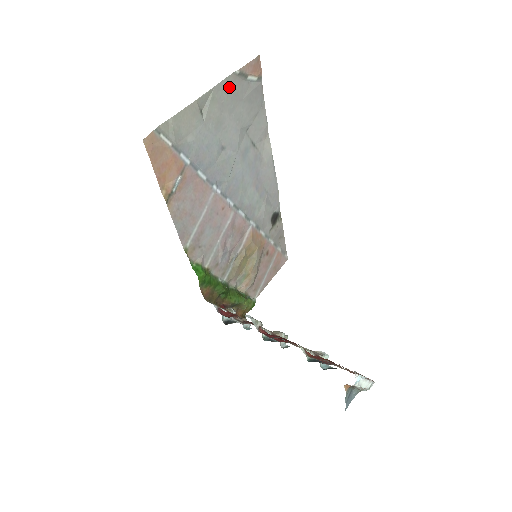
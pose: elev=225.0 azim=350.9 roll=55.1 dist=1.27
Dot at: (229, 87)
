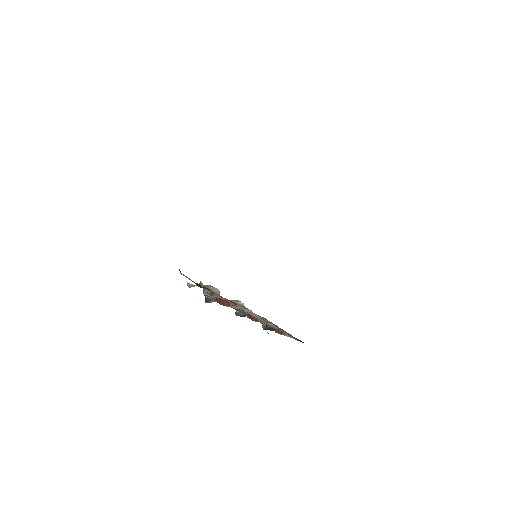
Dot at: occluded
